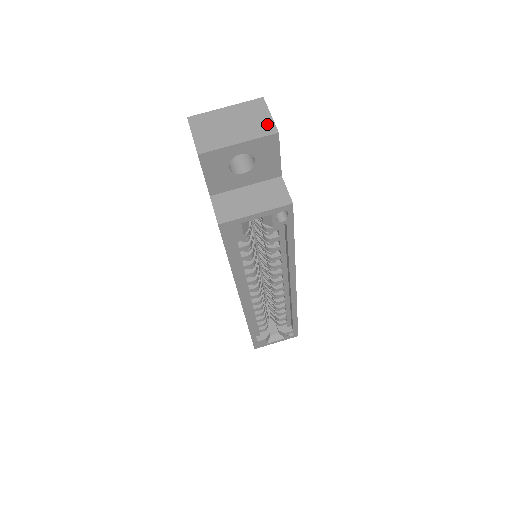
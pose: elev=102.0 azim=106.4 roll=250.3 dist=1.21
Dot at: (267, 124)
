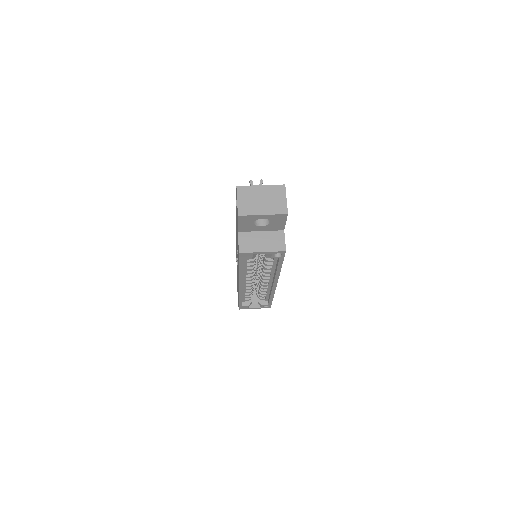
Dot at: (283, 206)
